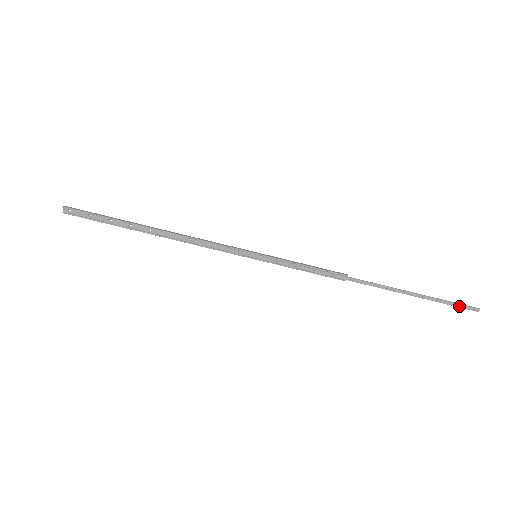
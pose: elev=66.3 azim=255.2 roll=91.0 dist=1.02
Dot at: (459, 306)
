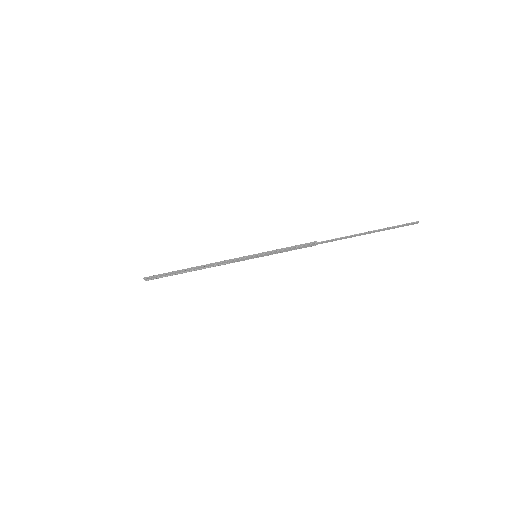
Dot at: (402, 226)
